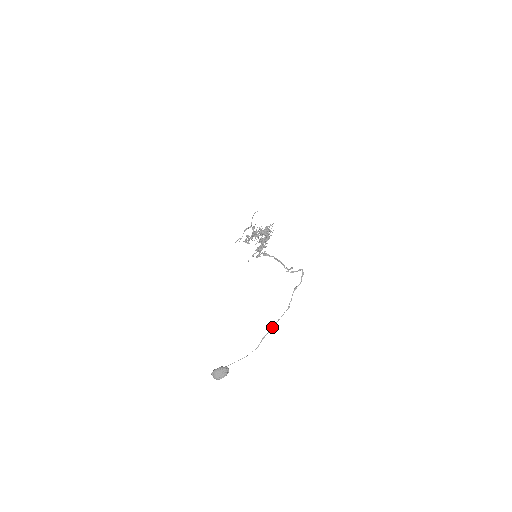
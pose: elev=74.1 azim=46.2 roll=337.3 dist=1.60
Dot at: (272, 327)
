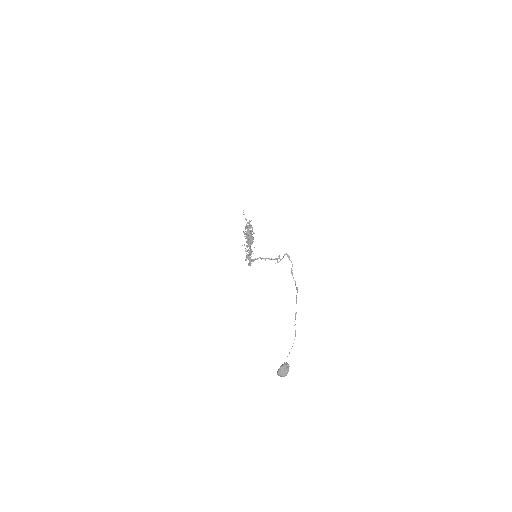
Dot at: (295, 313)
